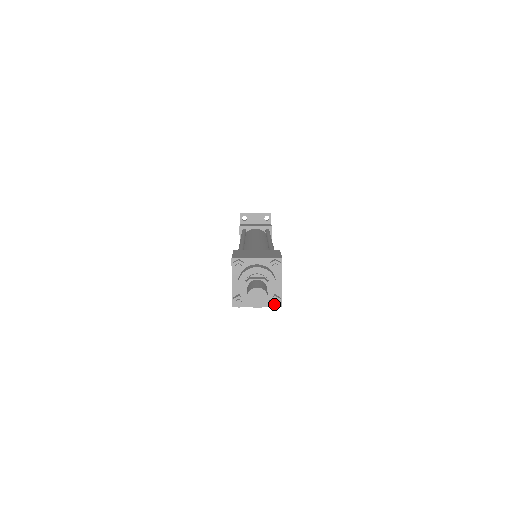
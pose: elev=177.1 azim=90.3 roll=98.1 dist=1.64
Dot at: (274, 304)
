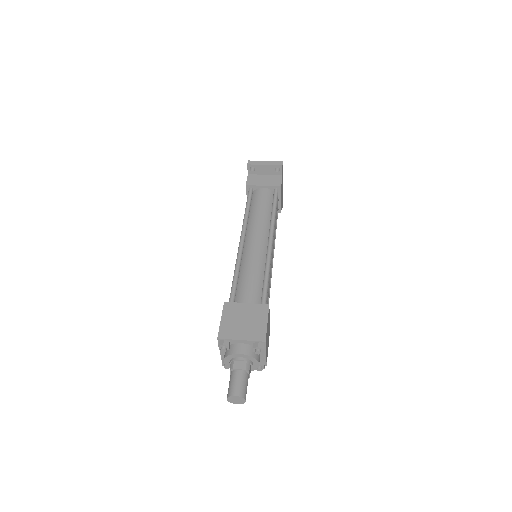
Dot at: (258, 370)
